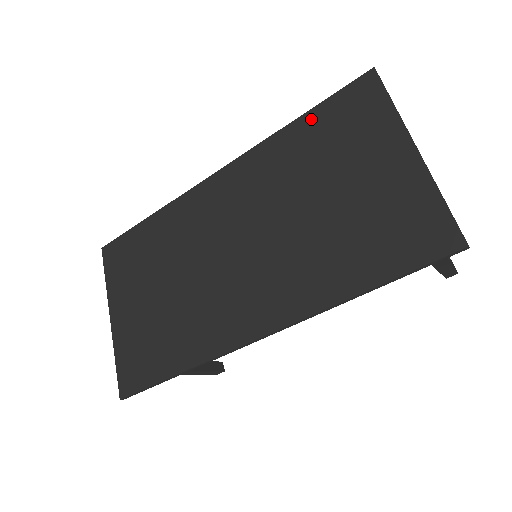
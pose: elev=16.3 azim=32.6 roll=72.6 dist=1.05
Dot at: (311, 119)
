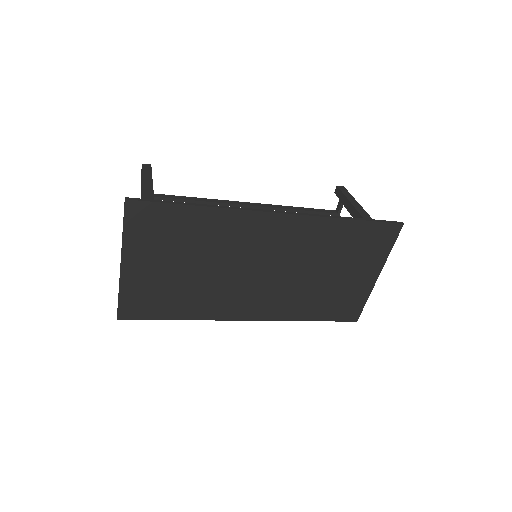
Dot at: (357, 227)
